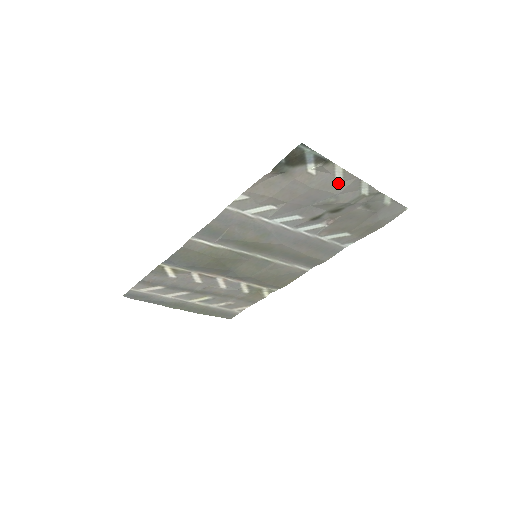
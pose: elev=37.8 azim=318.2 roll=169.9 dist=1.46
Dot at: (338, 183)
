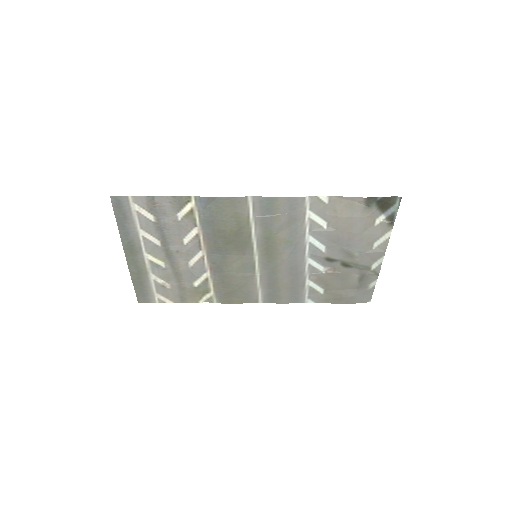
Dot at: (374, 245)
